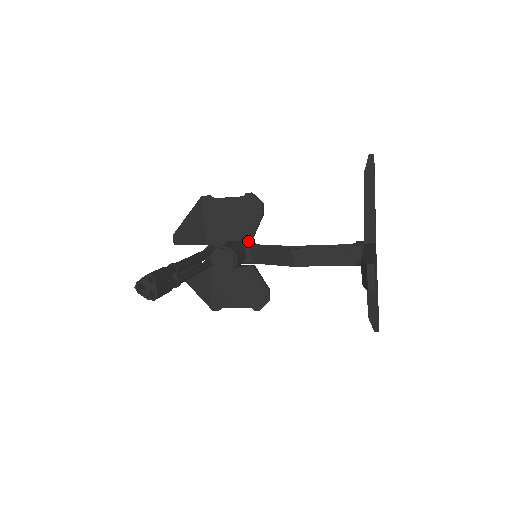
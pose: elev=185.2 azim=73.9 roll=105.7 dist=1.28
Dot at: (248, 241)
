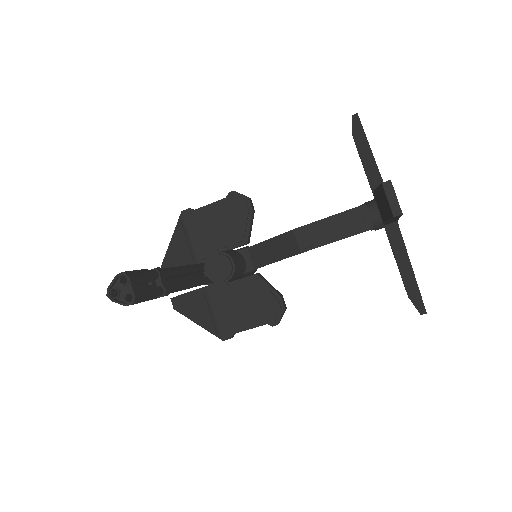
Dot at: occluded
